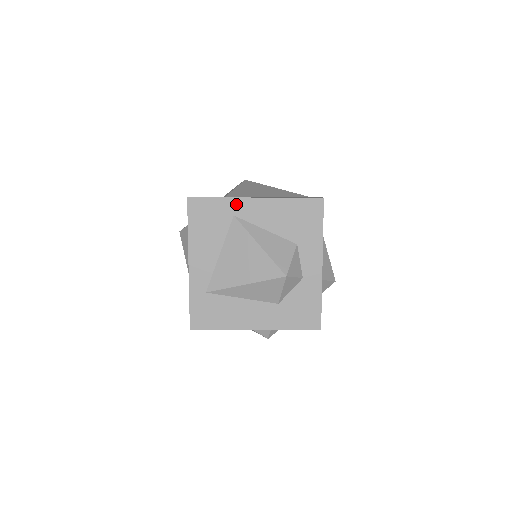
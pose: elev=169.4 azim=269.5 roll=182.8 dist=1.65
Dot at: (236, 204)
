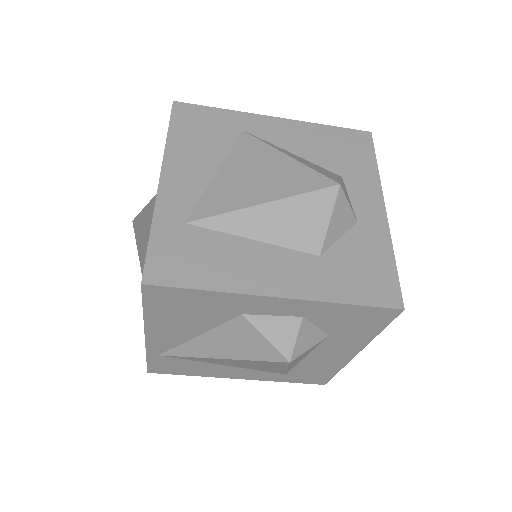
Dot at: (247, 119)
